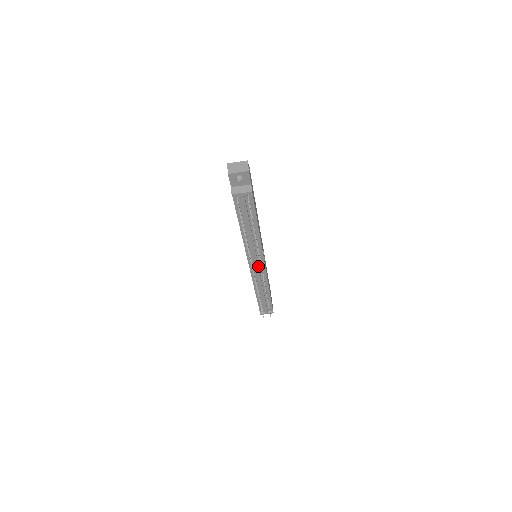
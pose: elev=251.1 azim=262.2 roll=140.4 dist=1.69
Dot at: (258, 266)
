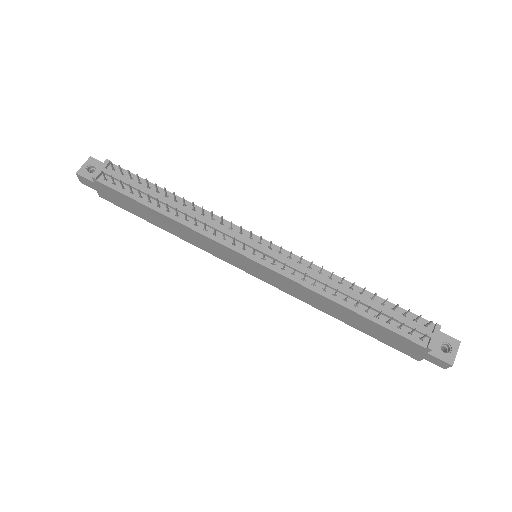
Dot at: (256, 245)
